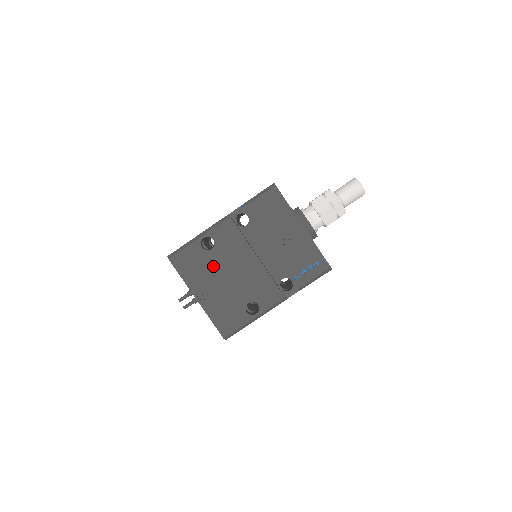
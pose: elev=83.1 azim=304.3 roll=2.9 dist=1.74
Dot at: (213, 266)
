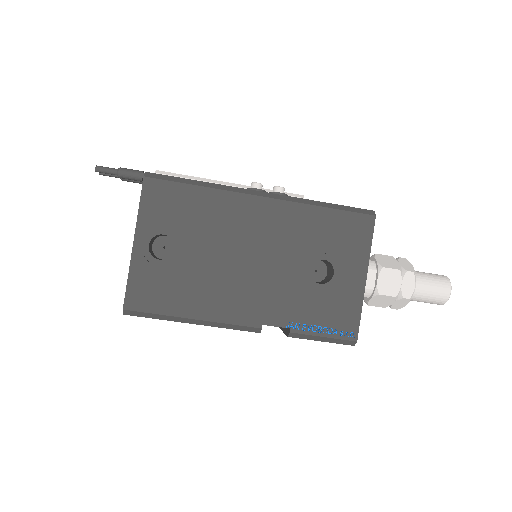
Dot at: occluded
